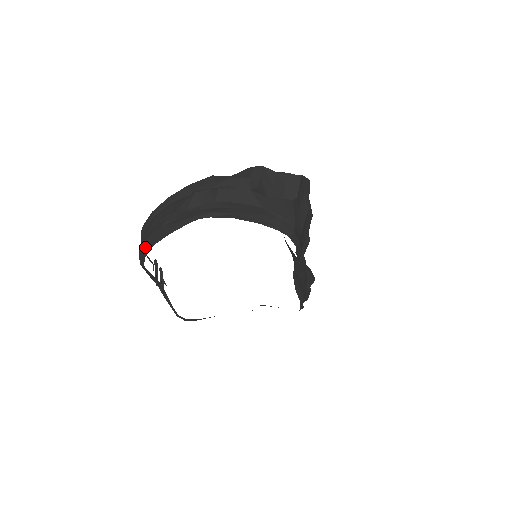
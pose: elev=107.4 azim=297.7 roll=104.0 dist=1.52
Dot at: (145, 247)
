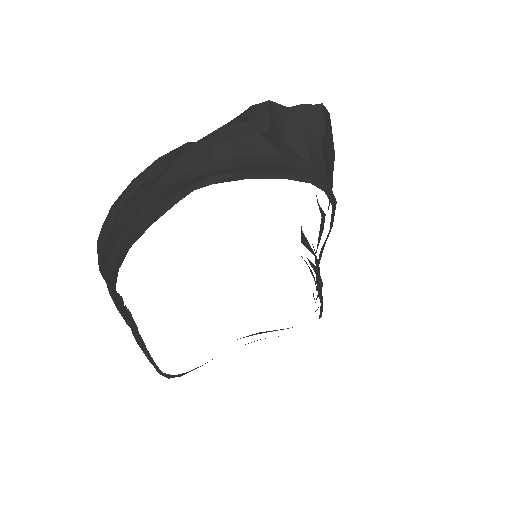
Dot at: (117, 252)
